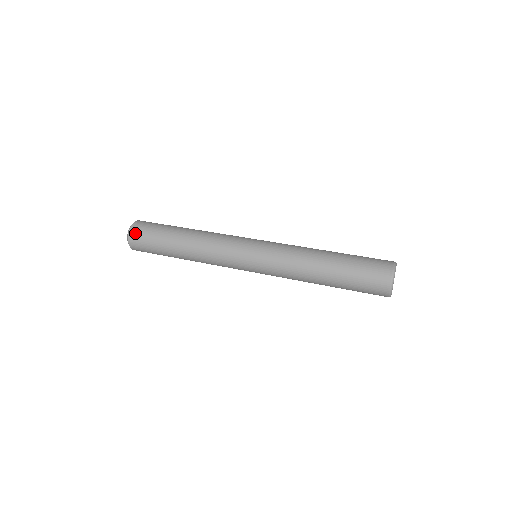
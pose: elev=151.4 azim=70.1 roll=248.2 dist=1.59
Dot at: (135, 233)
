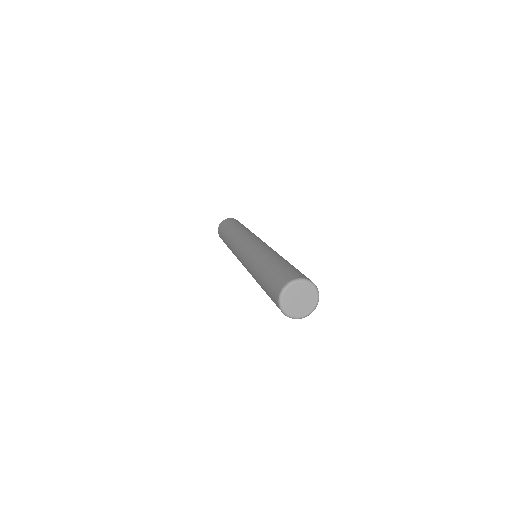
Dot at: (231, 219)
